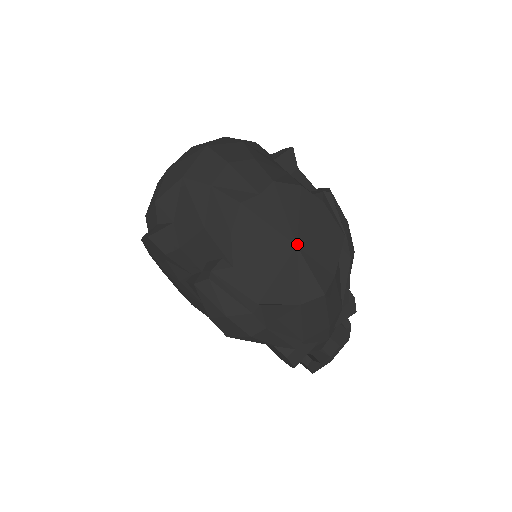
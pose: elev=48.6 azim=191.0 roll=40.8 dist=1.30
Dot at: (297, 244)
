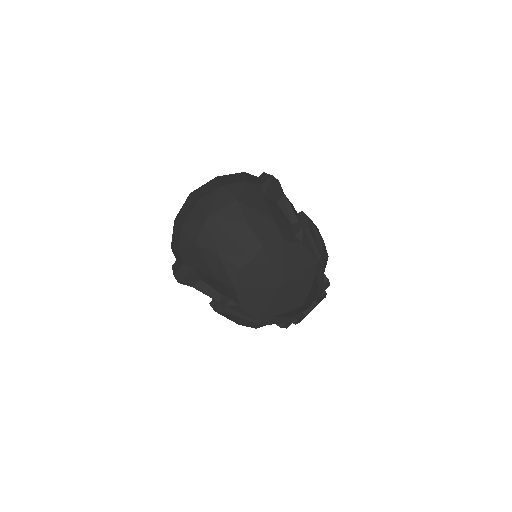
Dot at: (282, 285)
